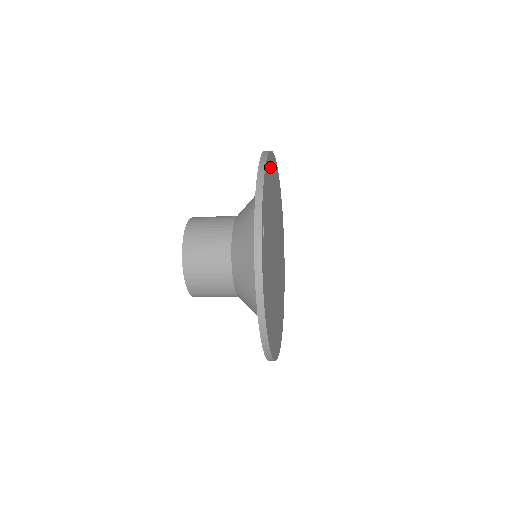
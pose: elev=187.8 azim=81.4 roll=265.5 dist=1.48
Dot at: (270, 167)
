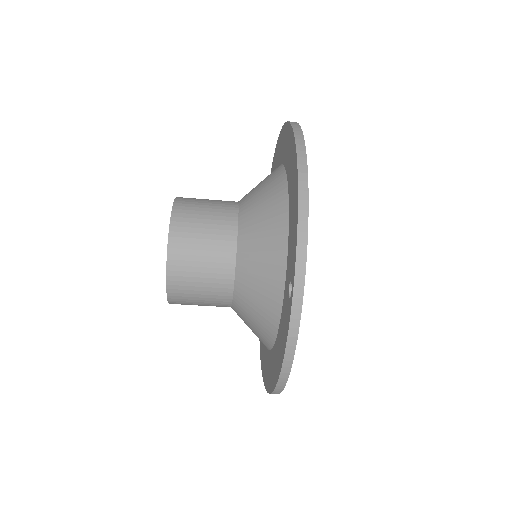
Dot at: occluded
